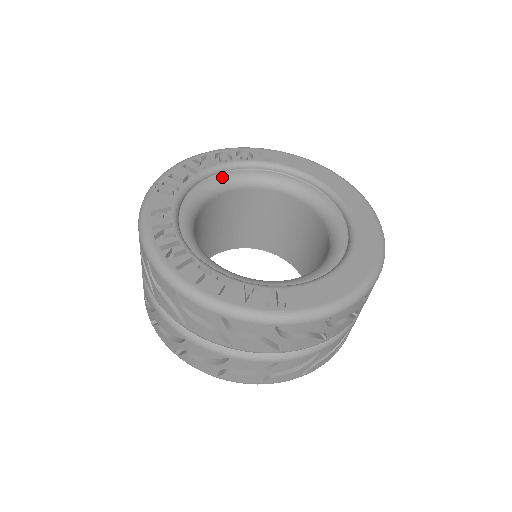
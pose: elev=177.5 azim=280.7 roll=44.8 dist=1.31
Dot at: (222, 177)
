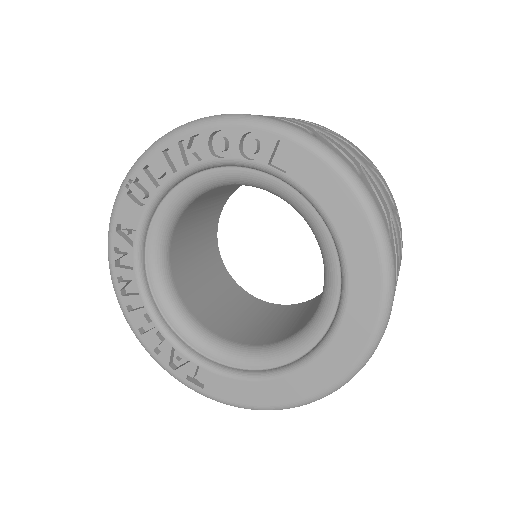
Dot at: (214, 175)
